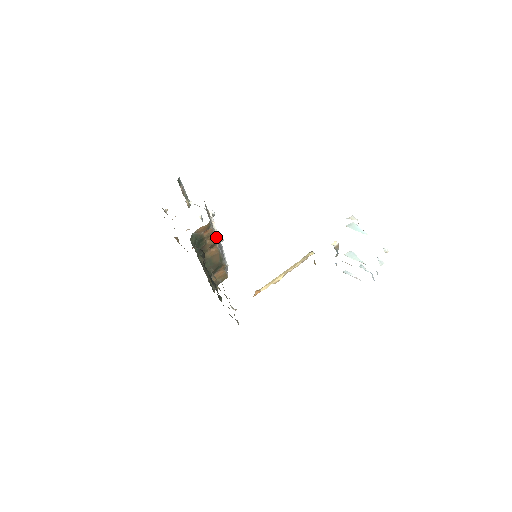
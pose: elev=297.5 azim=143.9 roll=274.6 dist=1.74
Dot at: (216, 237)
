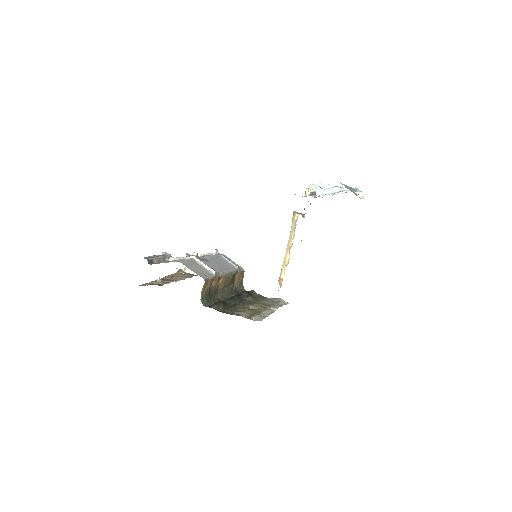
Dot at: (216, 274)
